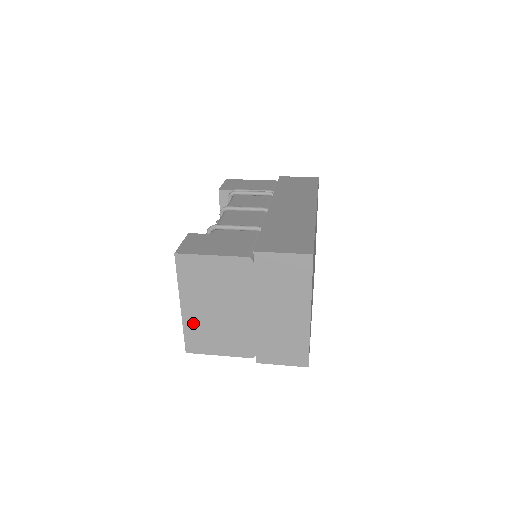
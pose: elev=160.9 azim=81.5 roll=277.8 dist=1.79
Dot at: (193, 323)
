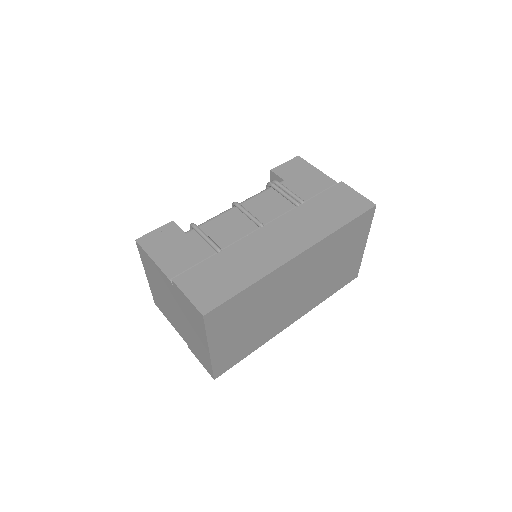
Dot at: (154, 291)
